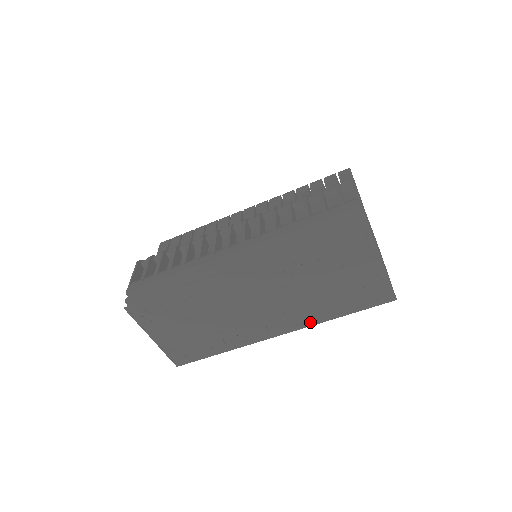
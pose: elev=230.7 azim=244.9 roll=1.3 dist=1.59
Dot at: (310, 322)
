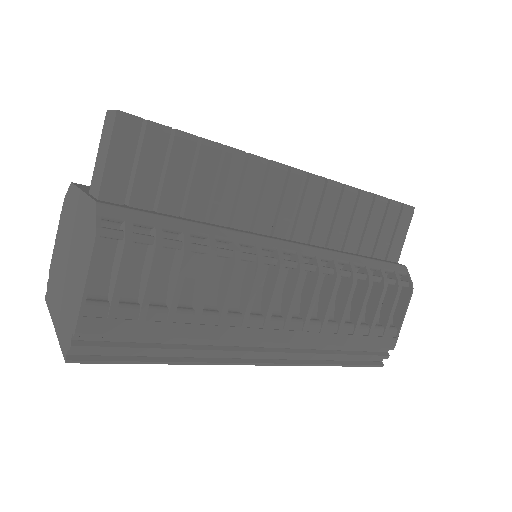
Dot at: occluded
